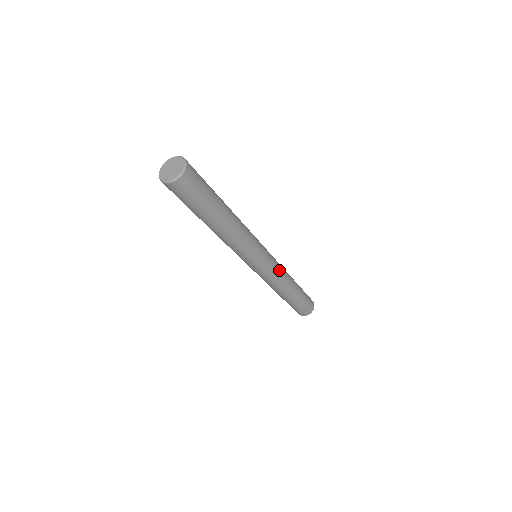
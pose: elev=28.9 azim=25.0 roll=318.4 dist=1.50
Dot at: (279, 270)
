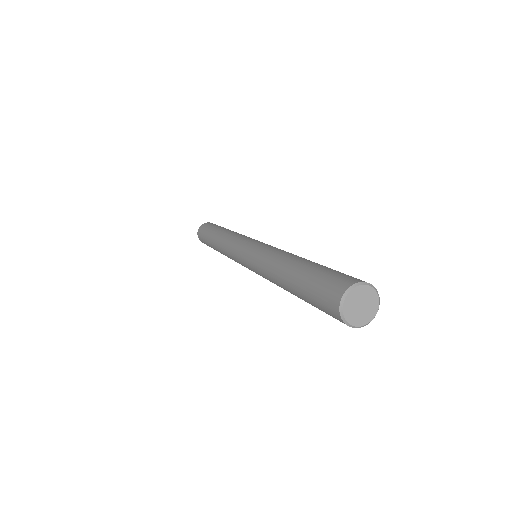
Dot at: occluded
